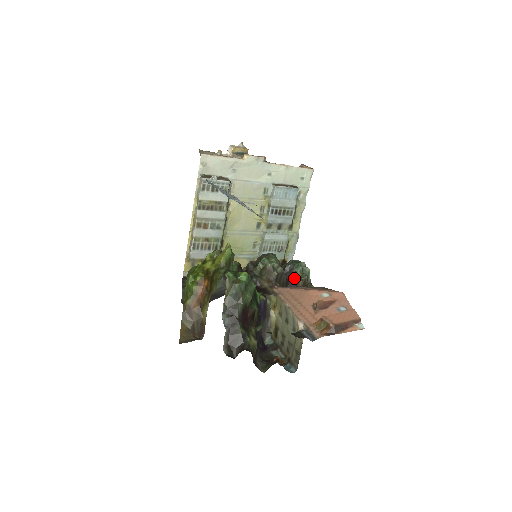
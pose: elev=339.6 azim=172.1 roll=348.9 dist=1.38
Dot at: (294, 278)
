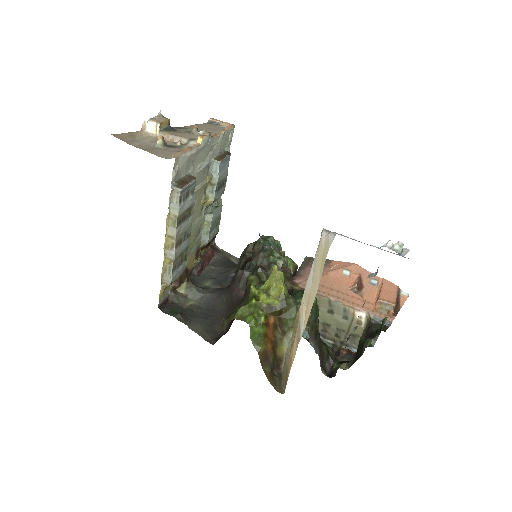
Dot at: occluded
